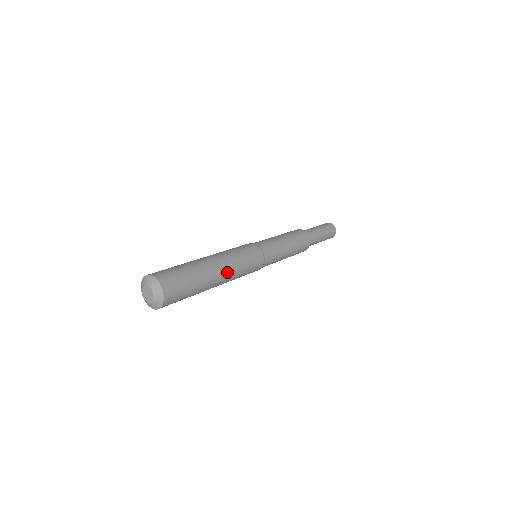
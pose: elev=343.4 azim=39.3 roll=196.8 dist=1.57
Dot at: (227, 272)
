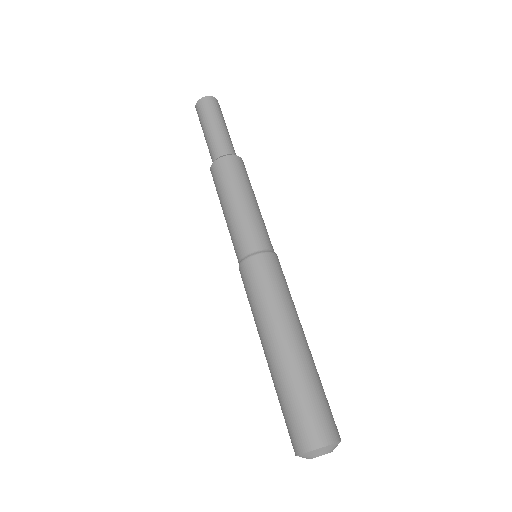
Dot at: (301, 326)
